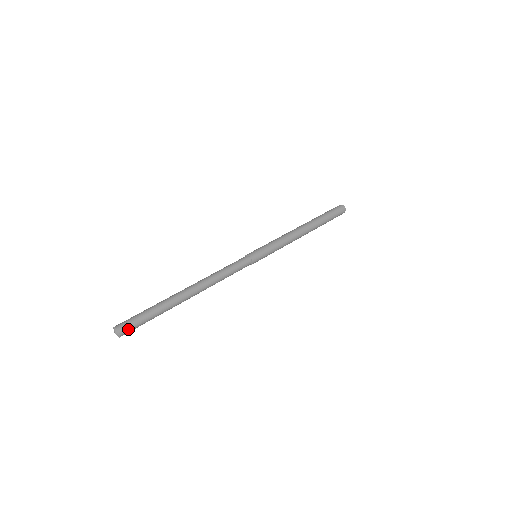
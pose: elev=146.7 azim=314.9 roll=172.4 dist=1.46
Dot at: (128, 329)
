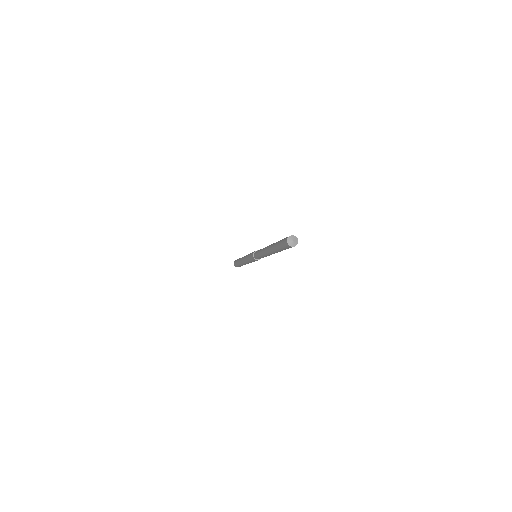
Dot at: occluded
